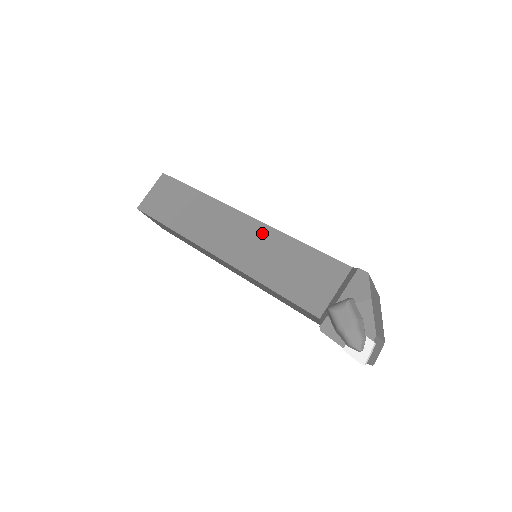
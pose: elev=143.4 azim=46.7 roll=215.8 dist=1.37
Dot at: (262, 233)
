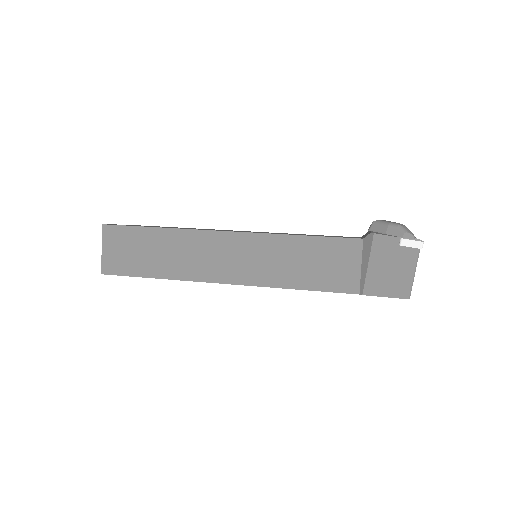
Dot at: (267, 232)
